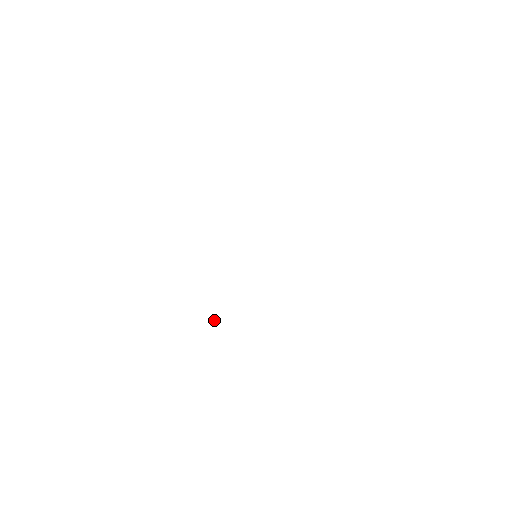
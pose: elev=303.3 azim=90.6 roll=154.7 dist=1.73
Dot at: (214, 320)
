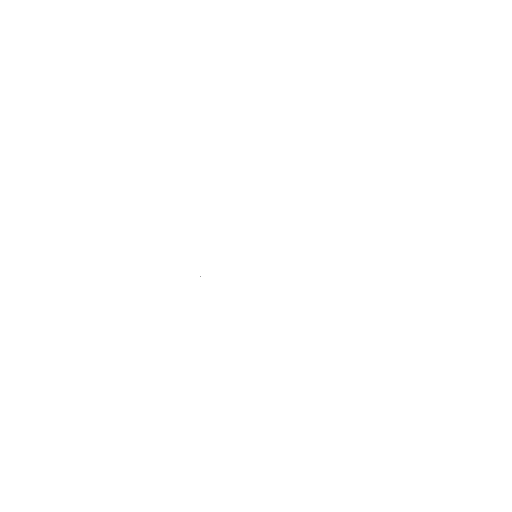
Dot at: (200, 276)
